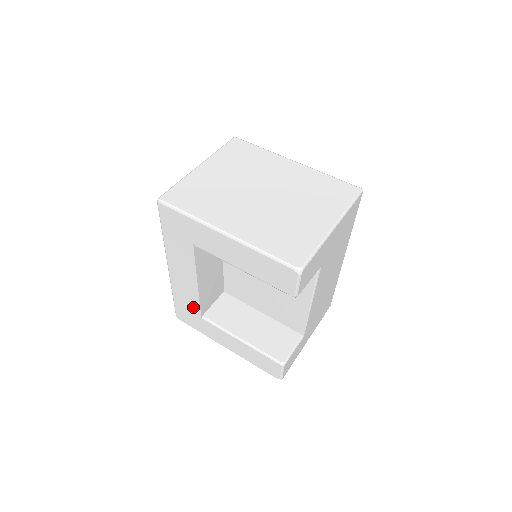
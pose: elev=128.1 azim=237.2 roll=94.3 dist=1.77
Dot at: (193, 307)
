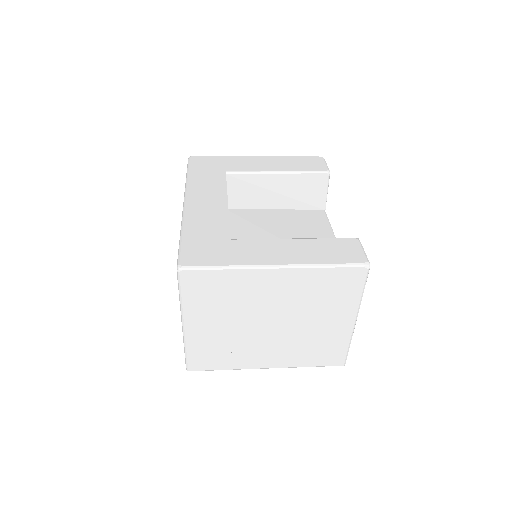
Dot at: (217, 231)
